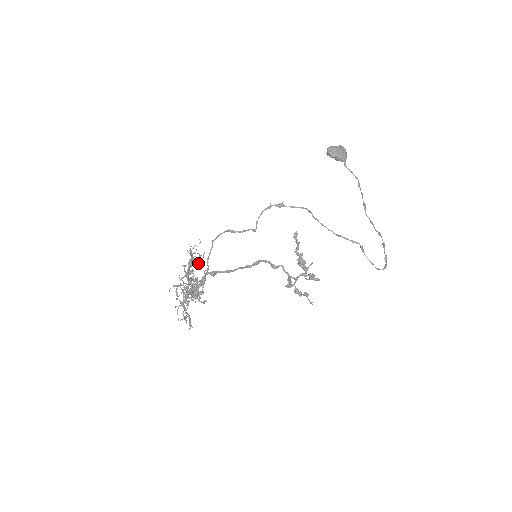
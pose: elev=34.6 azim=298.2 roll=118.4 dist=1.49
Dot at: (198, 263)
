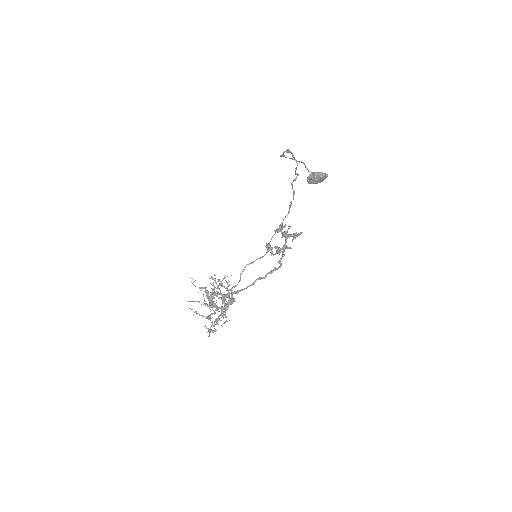
Dot at: (221, 283)
